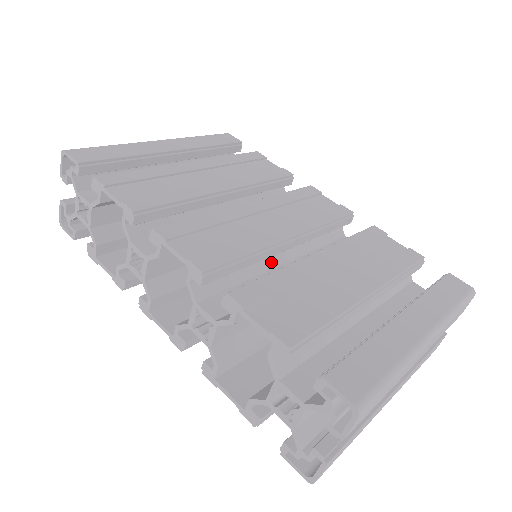
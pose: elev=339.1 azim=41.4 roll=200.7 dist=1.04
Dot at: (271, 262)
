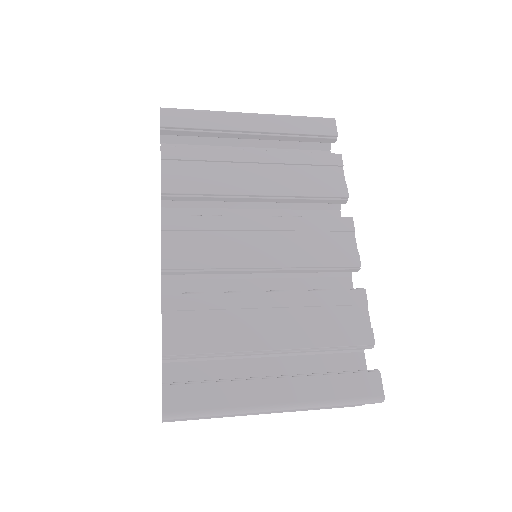
Dot at: (247, 274)
